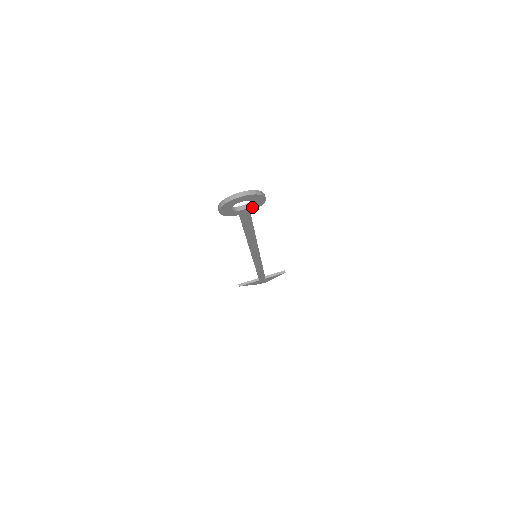
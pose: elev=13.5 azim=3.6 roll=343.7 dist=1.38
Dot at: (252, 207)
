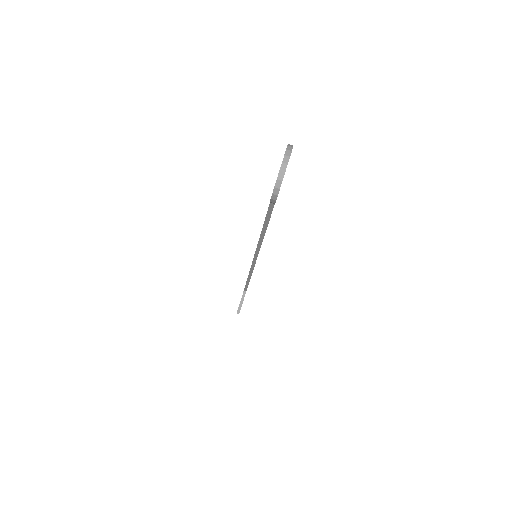
Dot at: occluded
